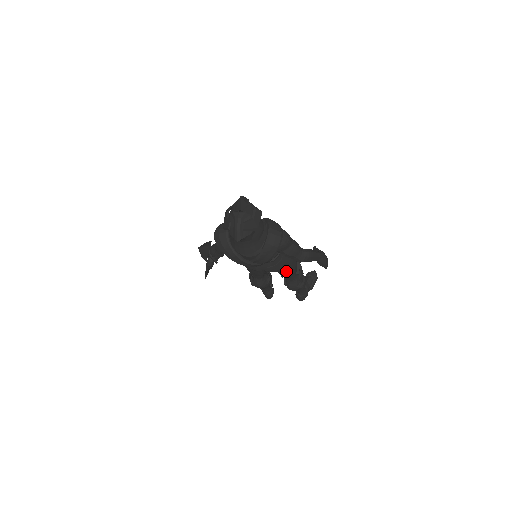
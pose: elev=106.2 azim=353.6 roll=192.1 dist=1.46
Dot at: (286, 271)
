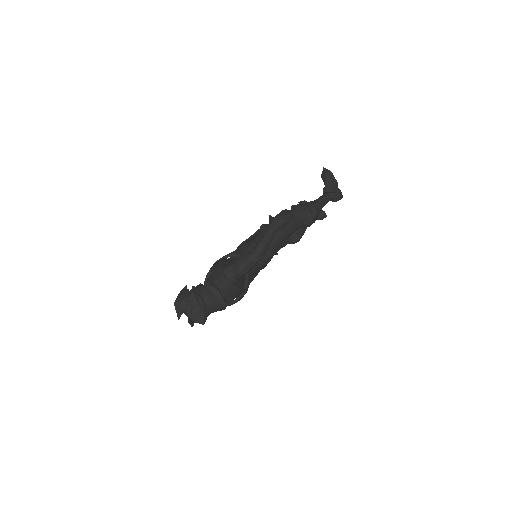
Dot at: (279, 244)
